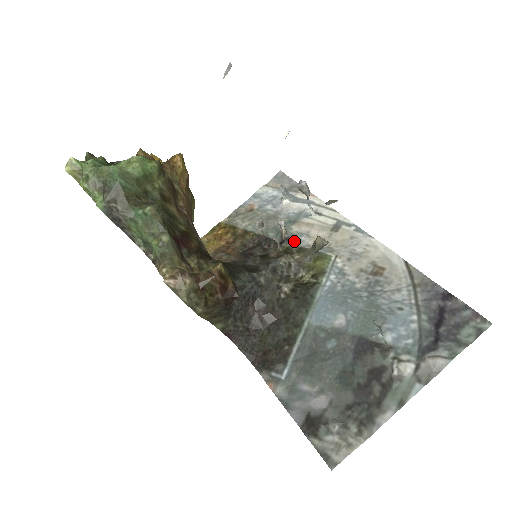
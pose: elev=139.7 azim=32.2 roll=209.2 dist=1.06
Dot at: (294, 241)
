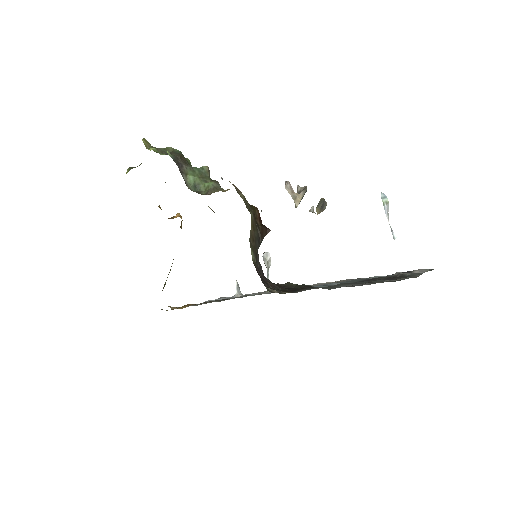
Dot at: occluded
